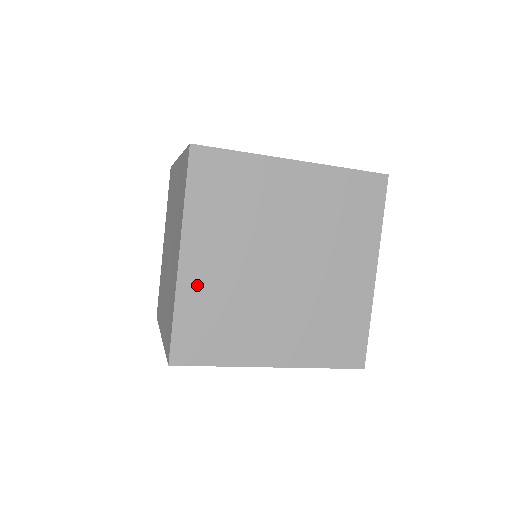
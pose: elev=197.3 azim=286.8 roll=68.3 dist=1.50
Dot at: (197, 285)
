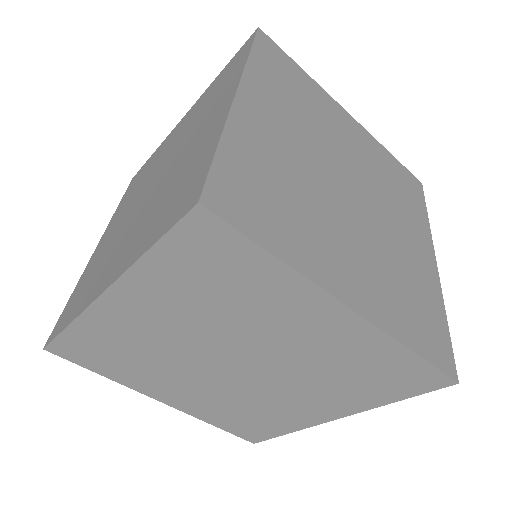
Dot at: (254, 135)
